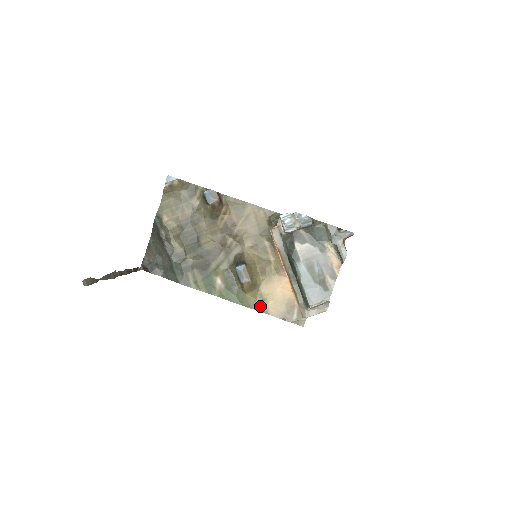
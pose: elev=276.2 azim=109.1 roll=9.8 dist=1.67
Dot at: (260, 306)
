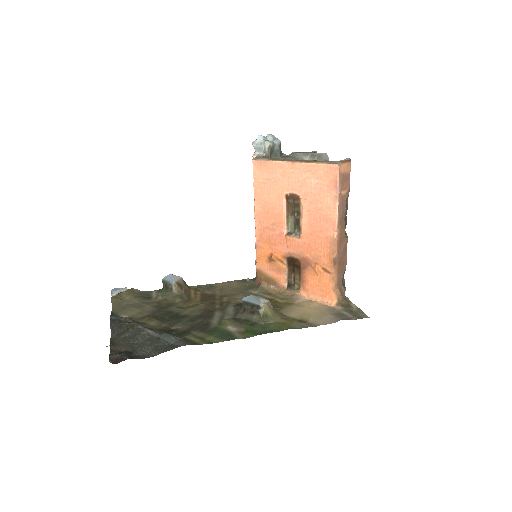
Dot at: (303, 325)
